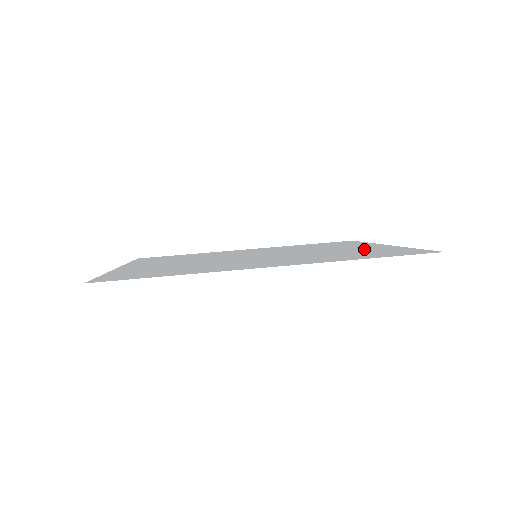
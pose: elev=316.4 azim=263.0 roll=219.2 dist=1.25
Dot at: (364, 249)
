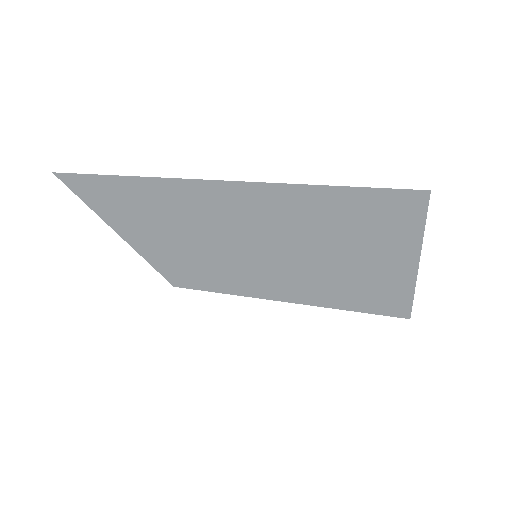
Dot at: (371, 250)
